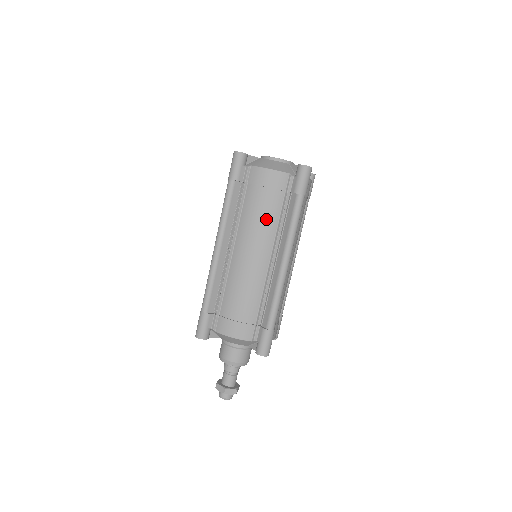
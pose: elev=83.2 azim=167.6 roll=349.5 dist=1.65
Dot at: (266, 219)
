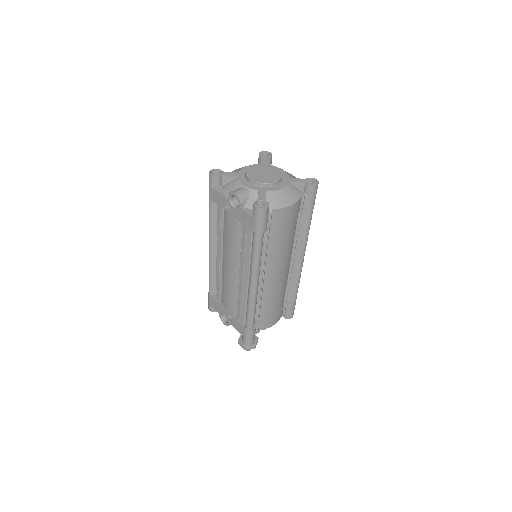
Dot at: (289, 241)
